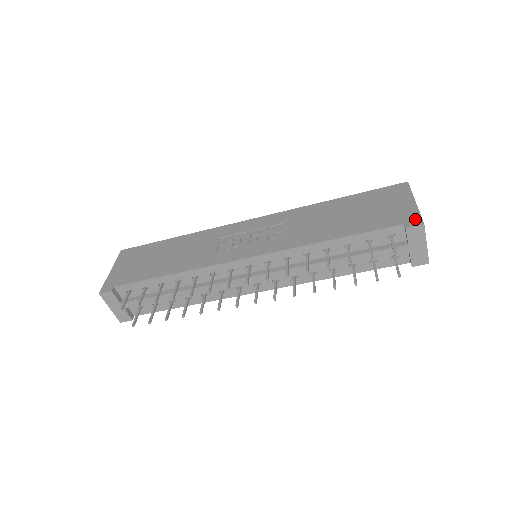
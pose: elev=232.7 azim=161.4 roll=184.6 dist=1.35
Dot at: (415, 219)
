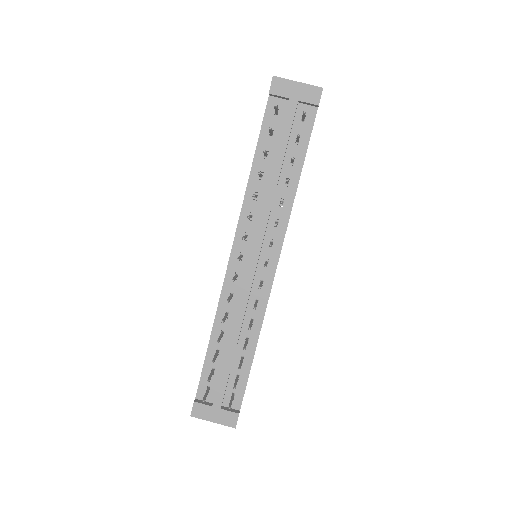
Dot at: occluded
